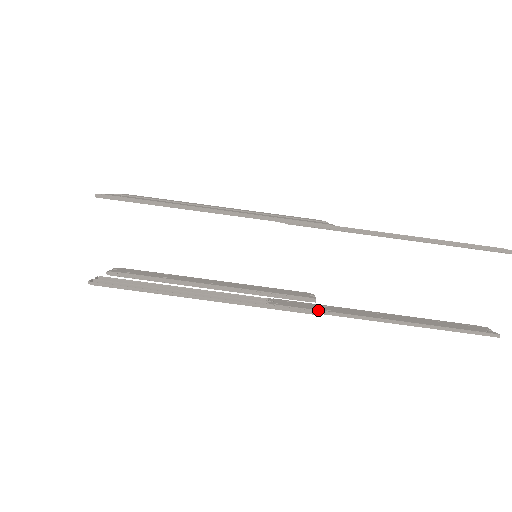
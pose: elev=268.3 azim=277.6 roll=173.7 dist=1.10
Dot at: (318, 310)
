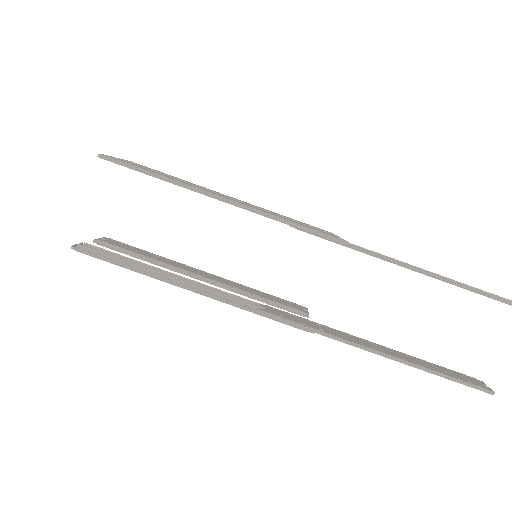
Dot at: (310, 327)
